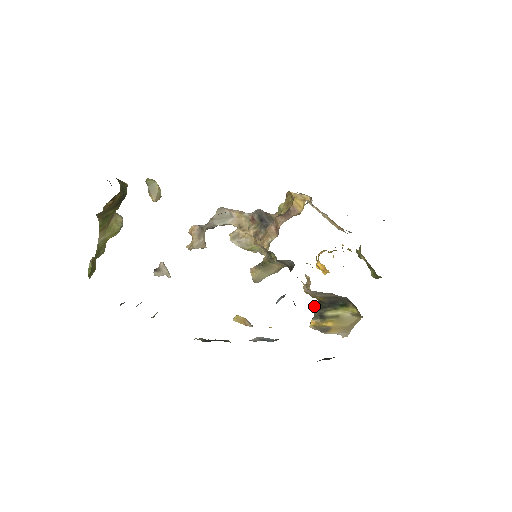
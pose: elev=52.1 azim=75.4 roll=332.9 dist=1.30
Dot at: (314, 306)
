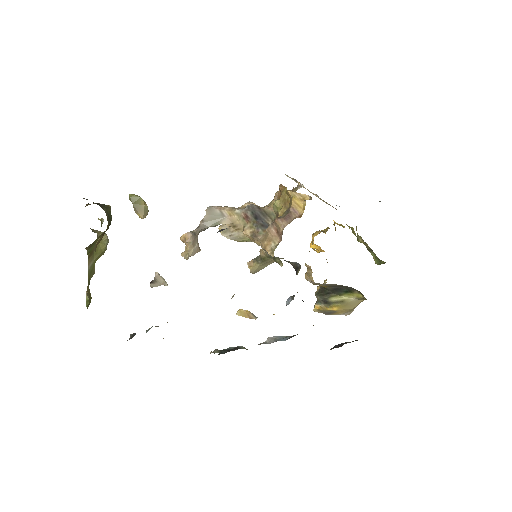
Dot at: (317, 292)
